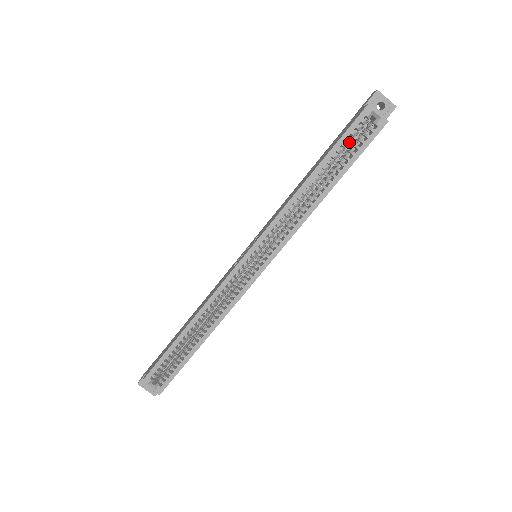
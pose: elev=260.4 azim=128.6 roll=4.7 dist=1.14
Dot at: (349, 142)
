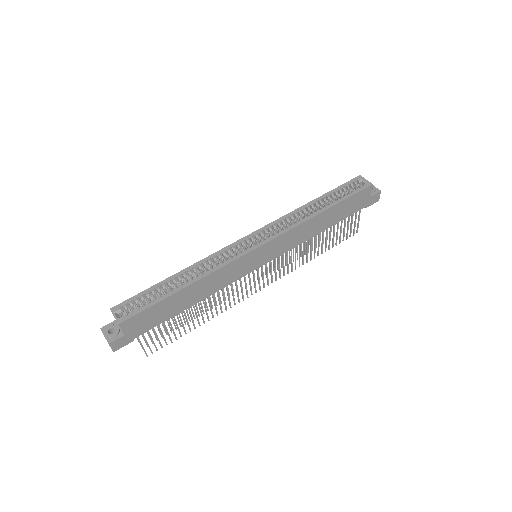
Dot at: (344, 191)
